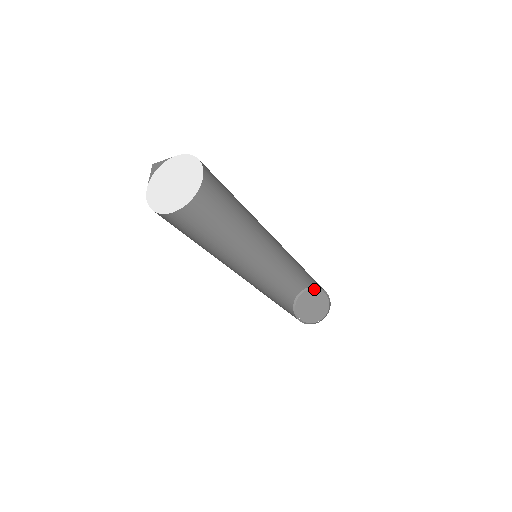
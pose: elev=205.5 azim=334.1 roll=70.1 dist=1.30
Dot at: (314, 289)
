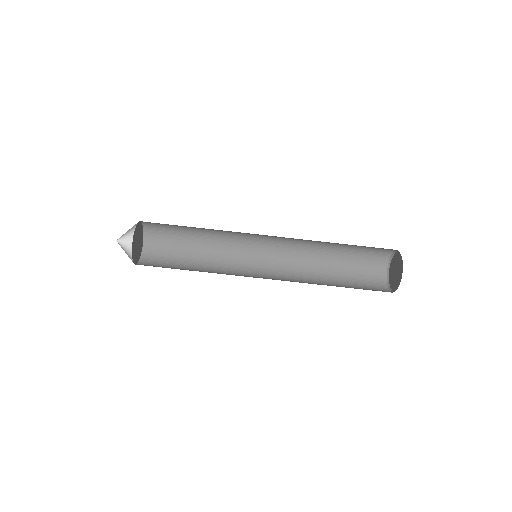
Dot at: (393, 256)
